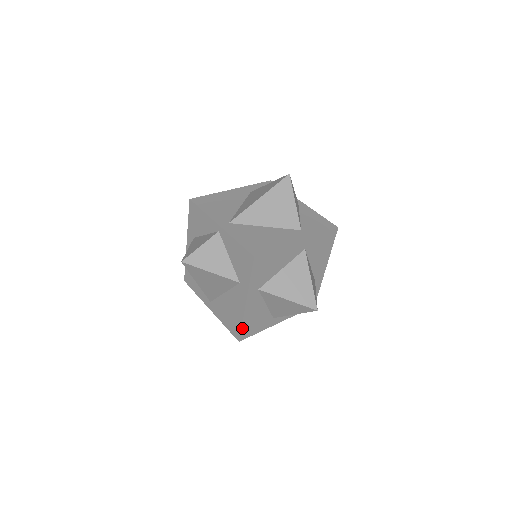
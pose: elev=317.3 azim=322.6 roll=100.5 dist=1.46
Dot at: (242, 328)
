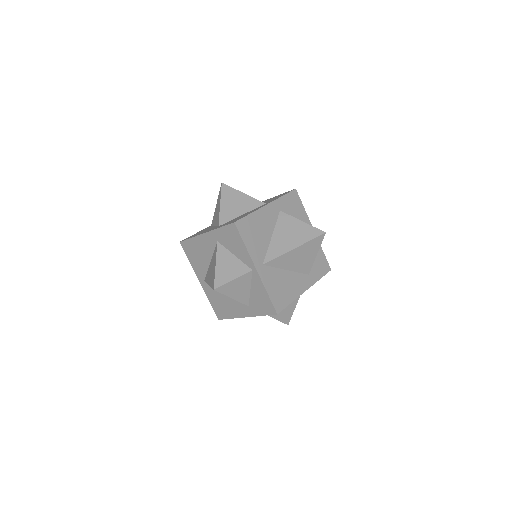
Dot at: occluded
